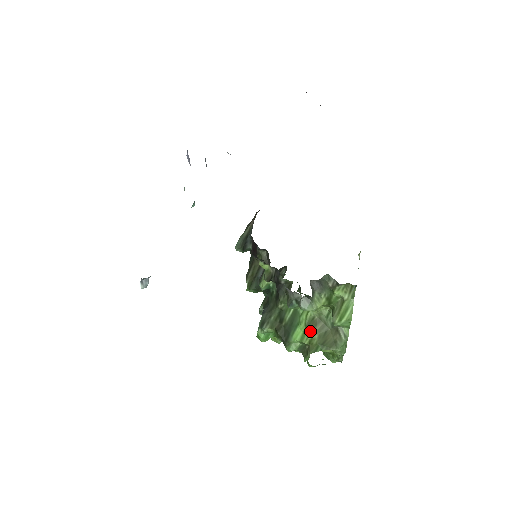
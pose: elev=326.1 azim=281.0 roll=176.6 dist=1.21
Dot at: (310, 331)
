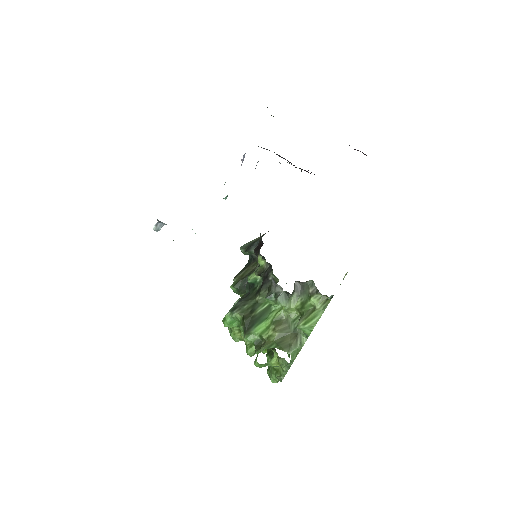
Dot at: (273, 328)
